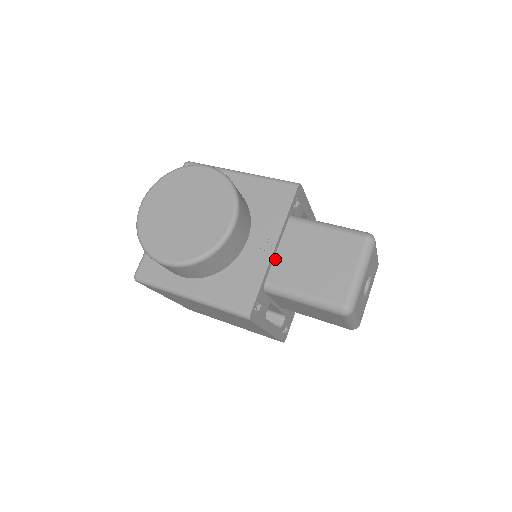
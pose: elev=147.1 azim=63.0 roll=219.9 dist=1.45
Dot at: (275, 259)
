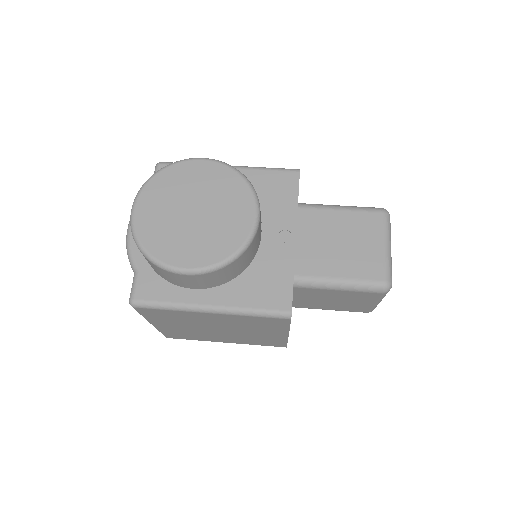
Dot at: (297, 250)
